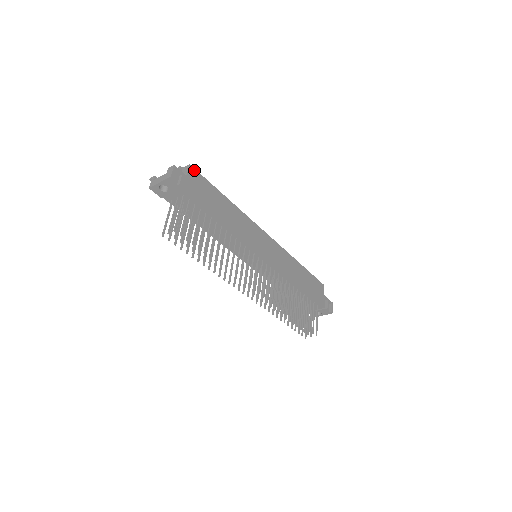
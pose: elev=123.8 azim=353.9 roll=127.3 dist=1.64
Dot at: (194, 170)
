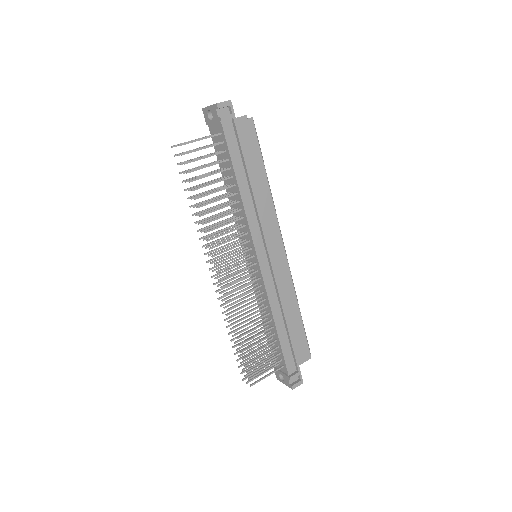
Dot at: (253, 126)
